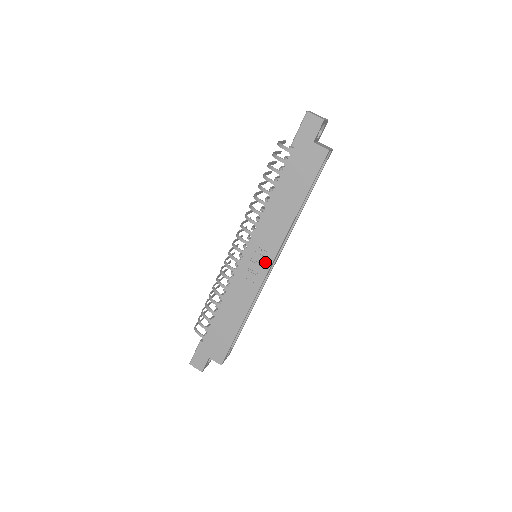
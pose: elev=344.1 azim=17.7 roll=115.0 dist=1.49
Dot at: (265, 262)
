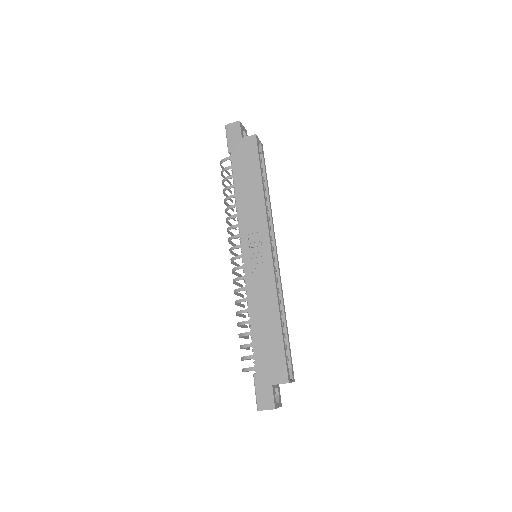
Dot at: (264, 246)
